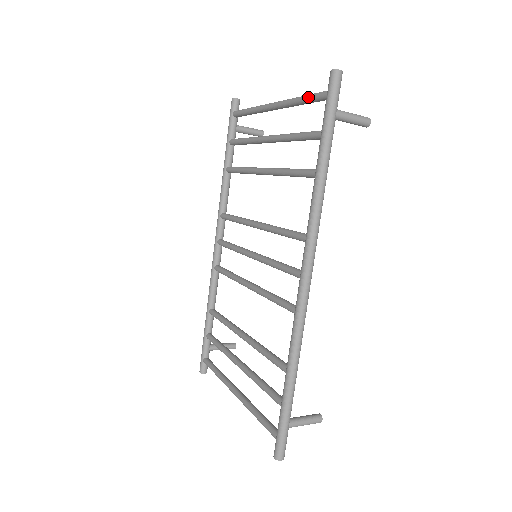
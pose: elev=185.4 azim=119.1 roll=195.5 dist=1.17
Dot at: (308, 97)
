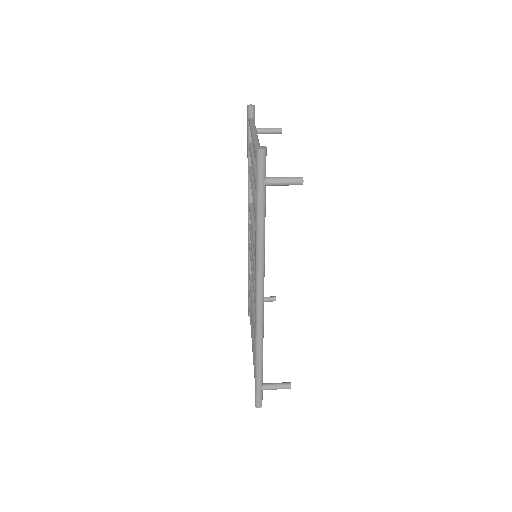
Dot at: (255, 156)
